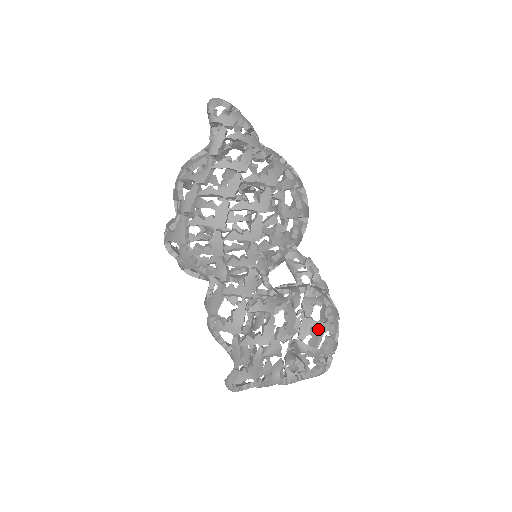
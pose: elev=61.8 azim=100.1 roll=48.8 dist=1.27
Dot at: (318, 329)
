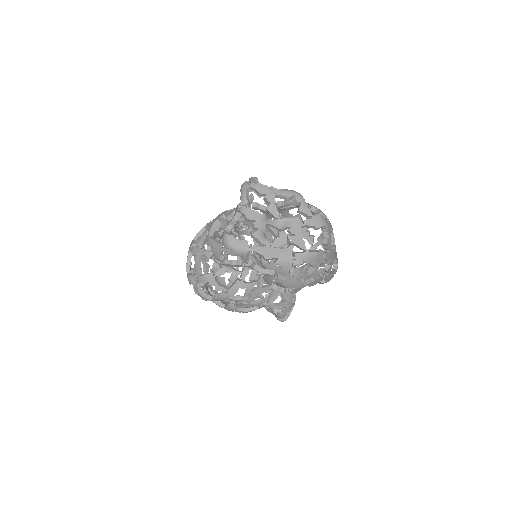
Dot at: occluded
